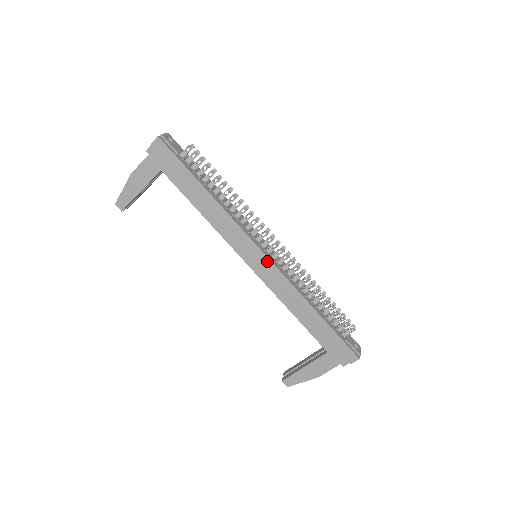
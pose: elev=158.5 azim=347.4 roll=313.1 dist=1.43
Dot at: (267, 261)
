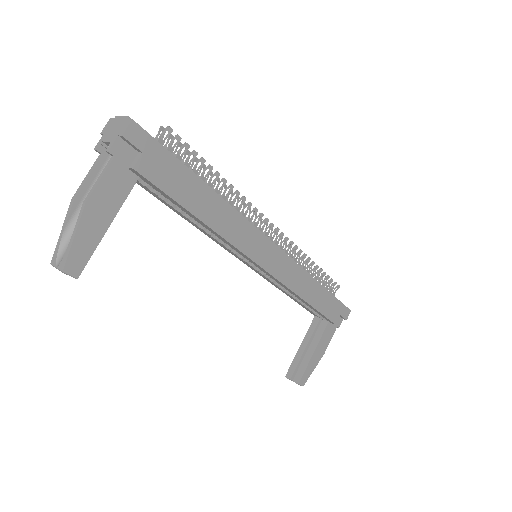
Dot at: (280, 253)
